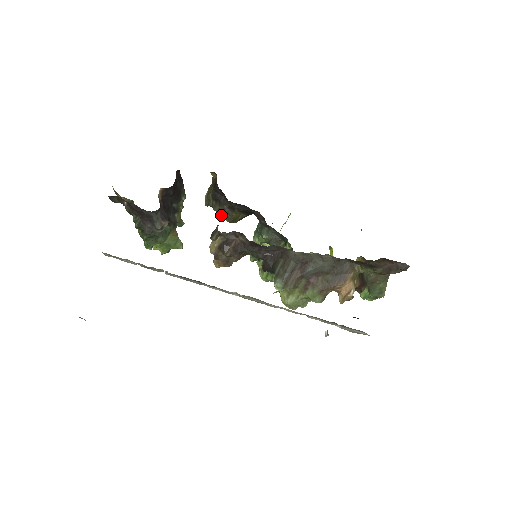
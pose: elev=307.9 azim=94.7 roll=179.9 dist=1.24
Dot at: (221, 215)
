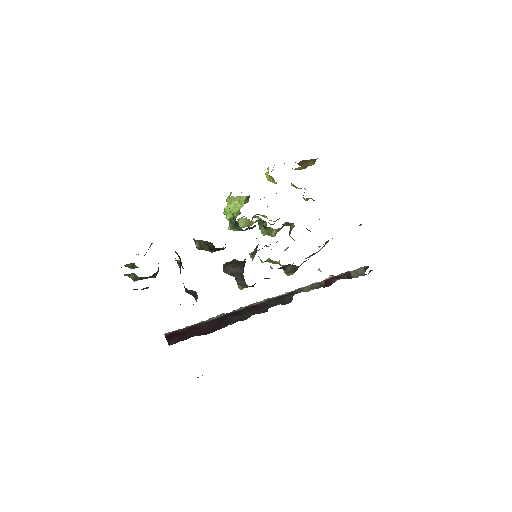
Dot at: occluded
